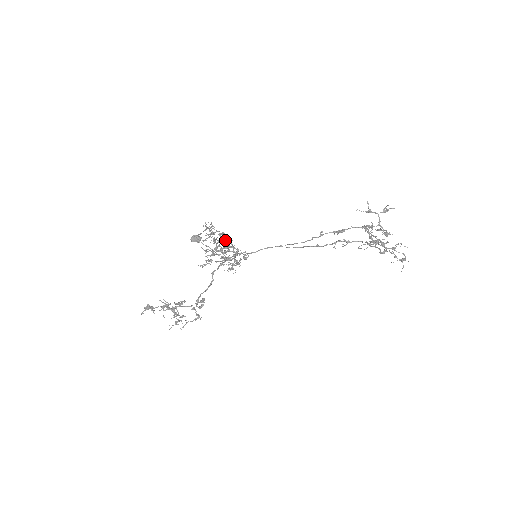
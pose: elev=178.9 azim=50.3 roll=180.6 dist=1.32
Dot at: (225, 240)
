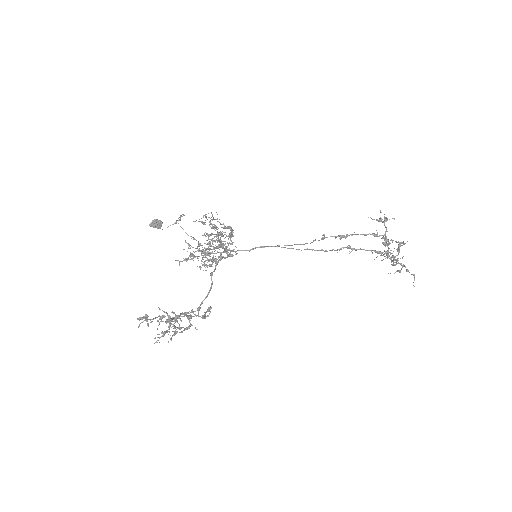
Dot at: (230, 236)
